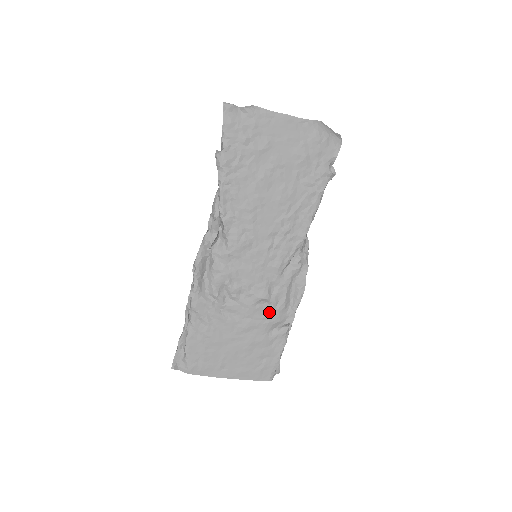
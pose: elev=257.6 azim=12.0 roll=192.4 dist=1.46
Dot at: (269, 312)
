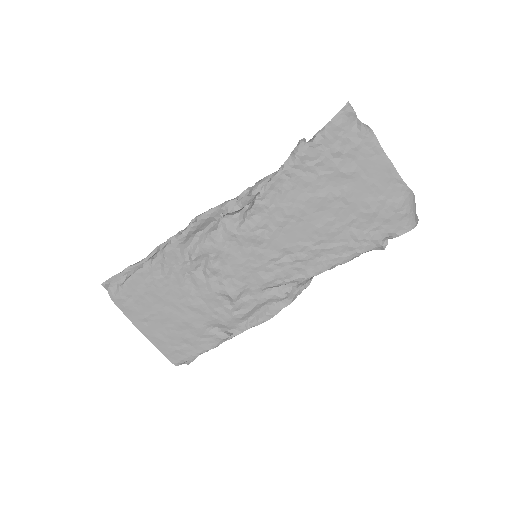
Dot at: (225, 311)
